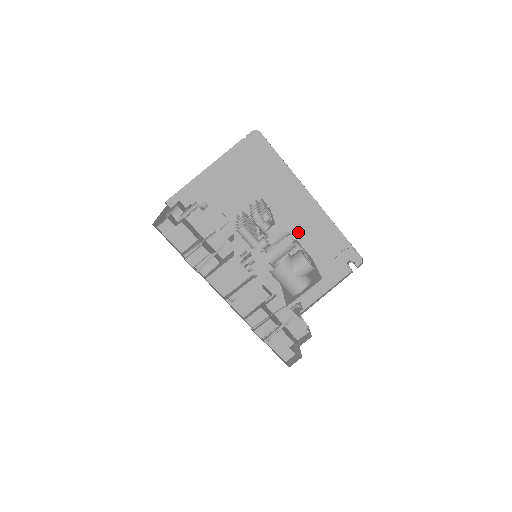
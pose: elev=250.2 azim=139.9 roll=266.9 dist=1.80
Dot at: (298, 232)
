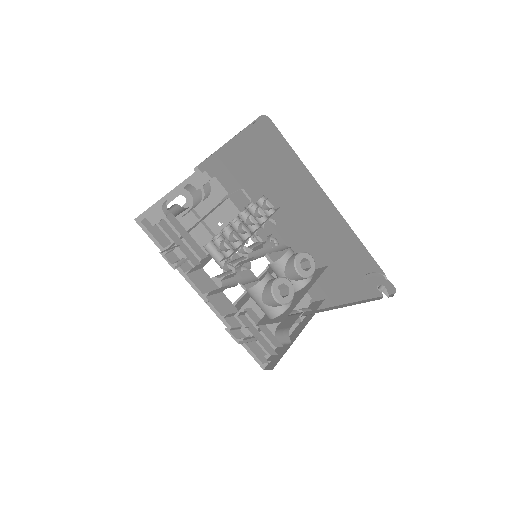
Dot at: (321, 236)
